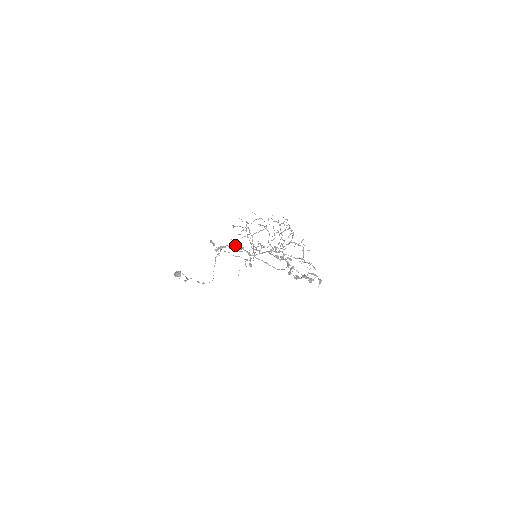
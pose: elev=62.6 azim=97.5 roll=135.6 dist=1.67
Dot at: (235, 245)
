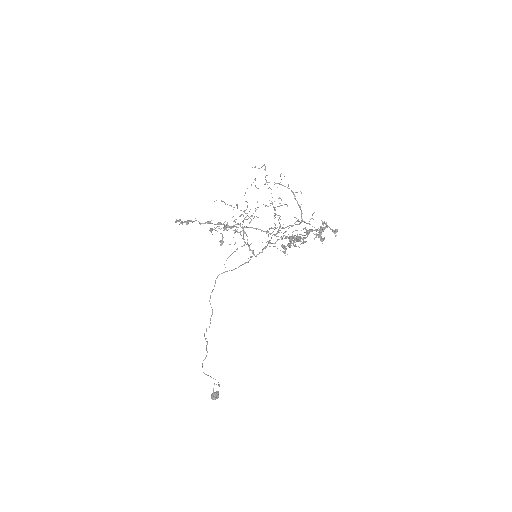
Dot at: (208, 221)
